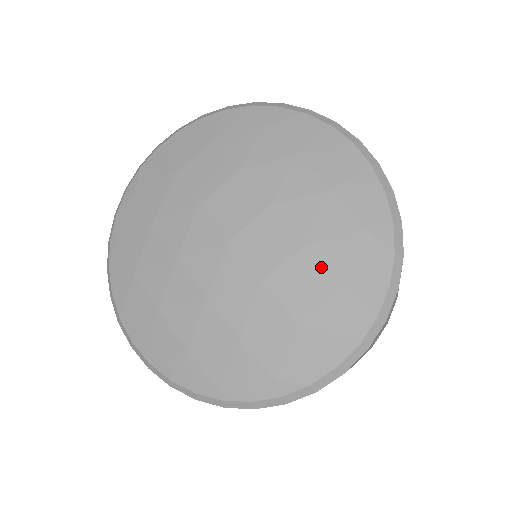
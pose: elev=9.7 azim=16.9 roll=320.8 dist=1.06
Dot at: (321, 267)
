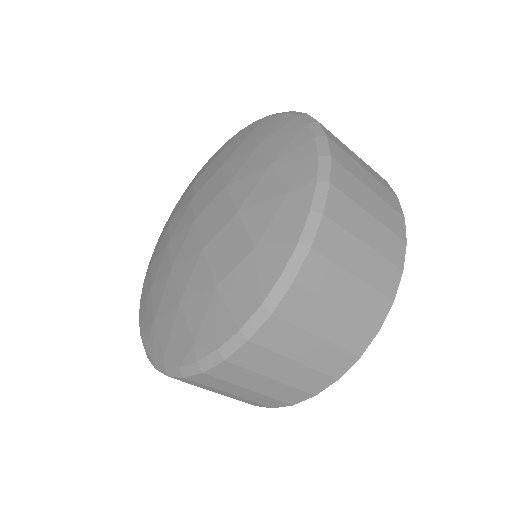
Dot at: (244, 230)
